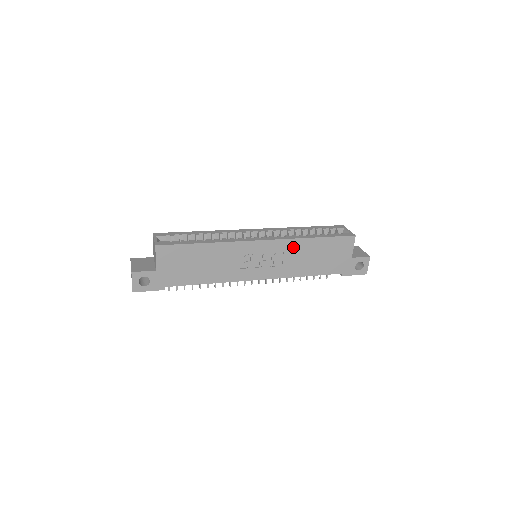
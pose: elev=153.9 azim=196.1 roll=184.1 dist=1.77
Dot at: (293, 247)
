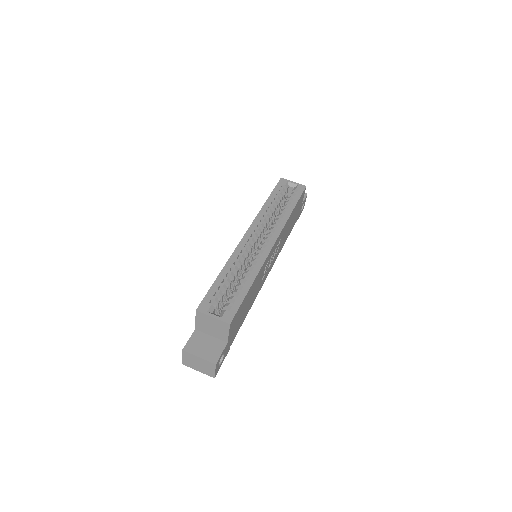
Dot at: (284, 230)
